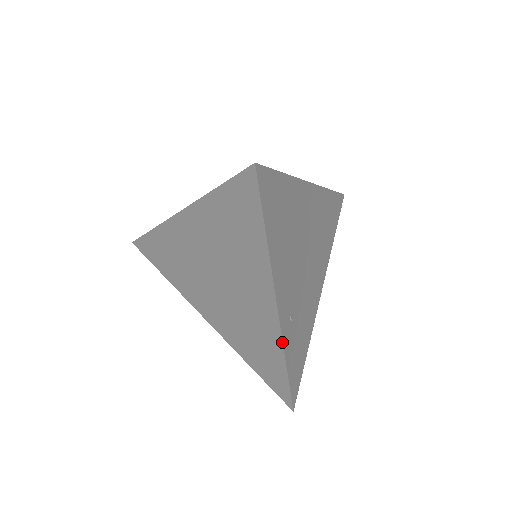
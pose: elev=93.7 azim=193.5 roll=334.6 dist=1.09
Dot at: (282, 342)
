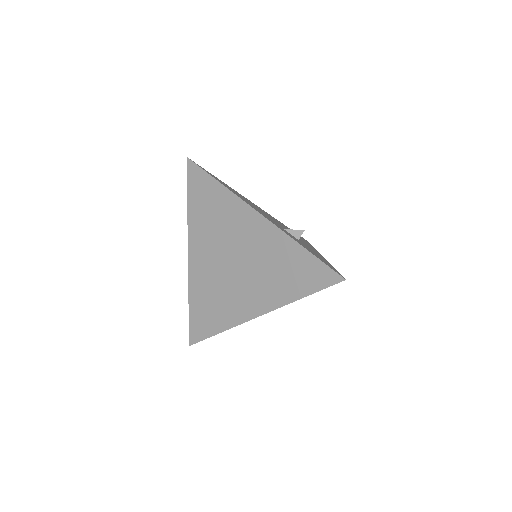
Dot at: occluded
